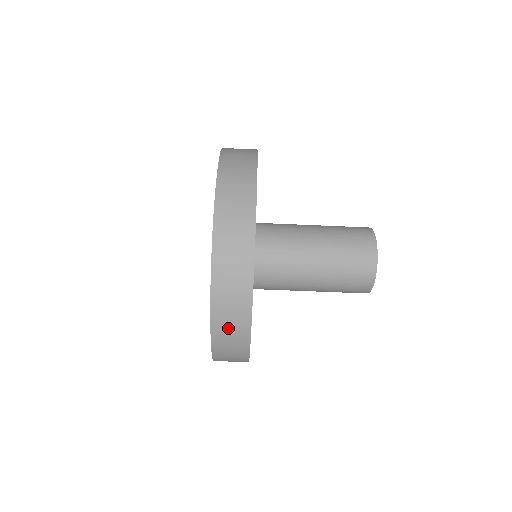
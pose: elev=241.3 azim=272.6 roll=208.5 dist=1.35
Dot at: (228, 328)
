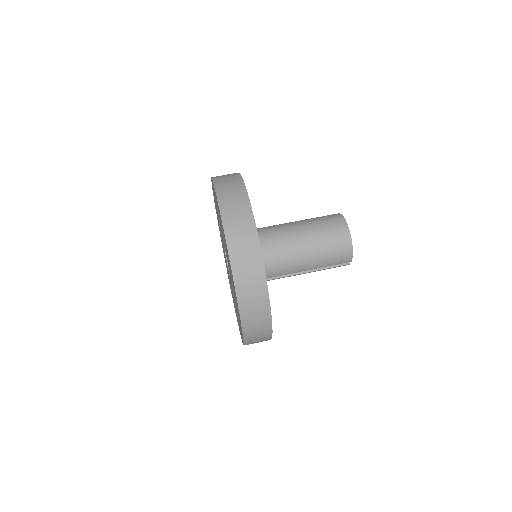
Dot at: (248, 280)
